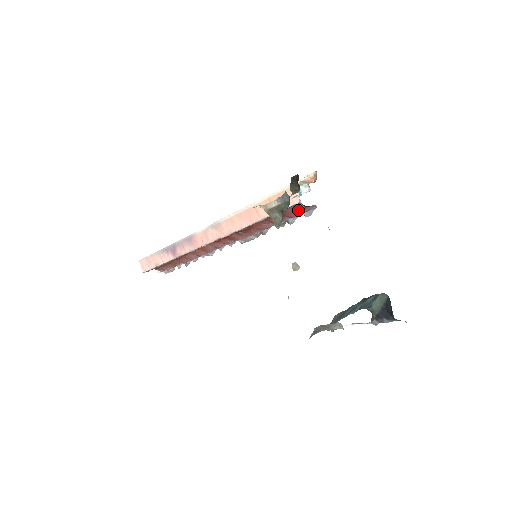
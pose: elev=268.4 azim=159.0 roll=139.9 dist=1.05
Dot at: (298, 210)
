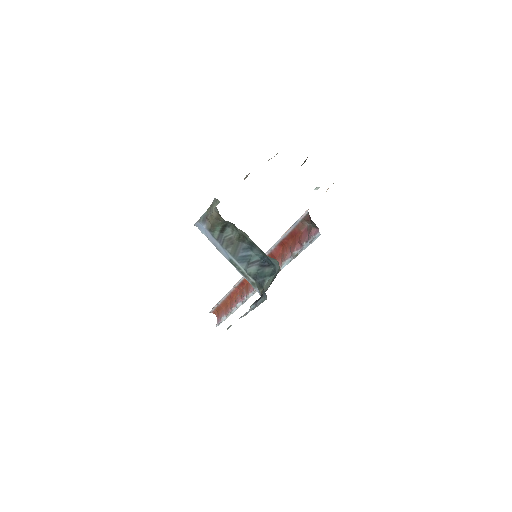
Dot at: (308, 233)
